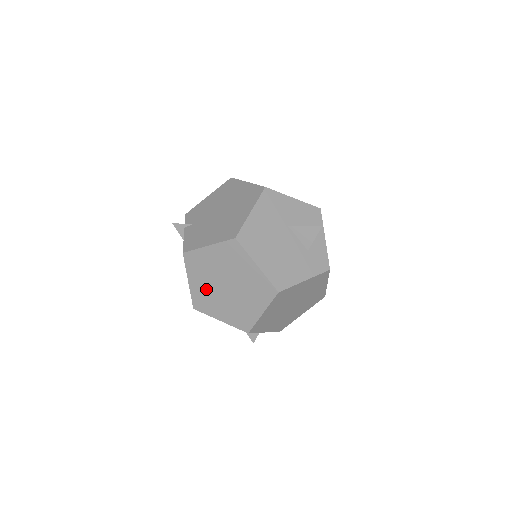
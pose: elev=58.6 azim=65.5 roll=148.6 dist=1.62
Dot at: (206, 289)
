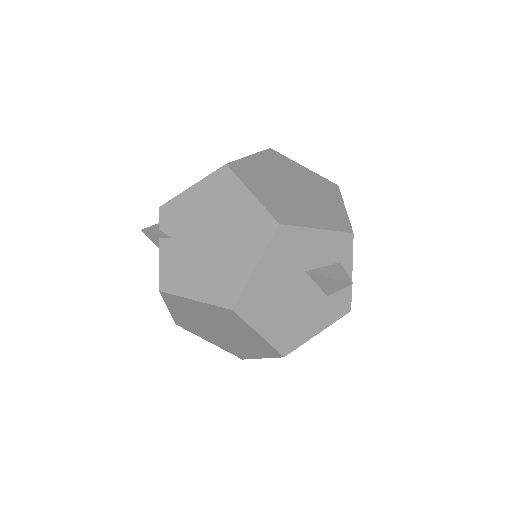
Dot at: (192, 321)
